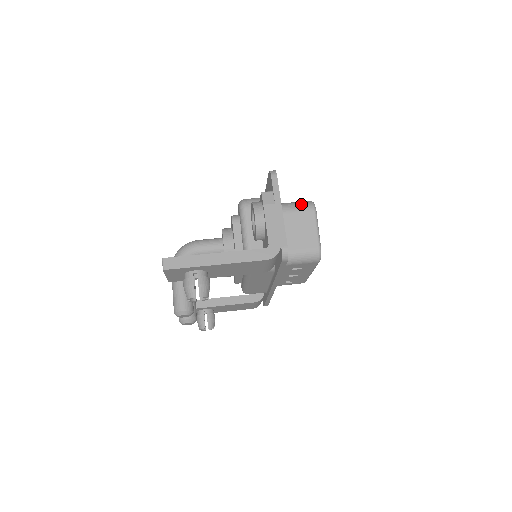
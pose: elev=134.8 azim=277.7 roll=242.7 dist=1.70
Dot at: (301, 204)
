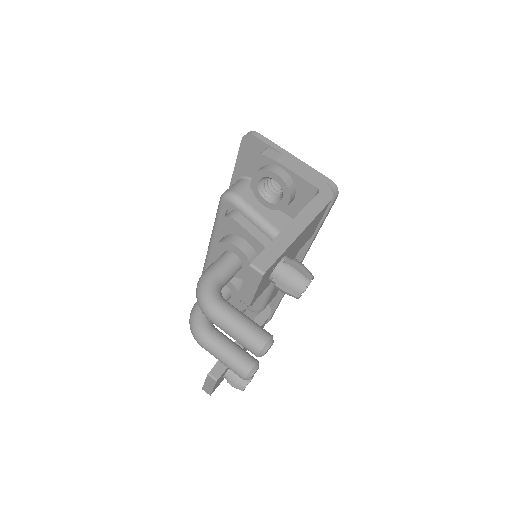
Dot at: occluded
